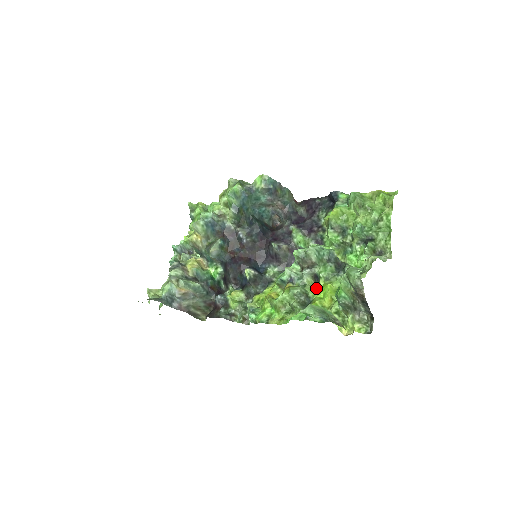
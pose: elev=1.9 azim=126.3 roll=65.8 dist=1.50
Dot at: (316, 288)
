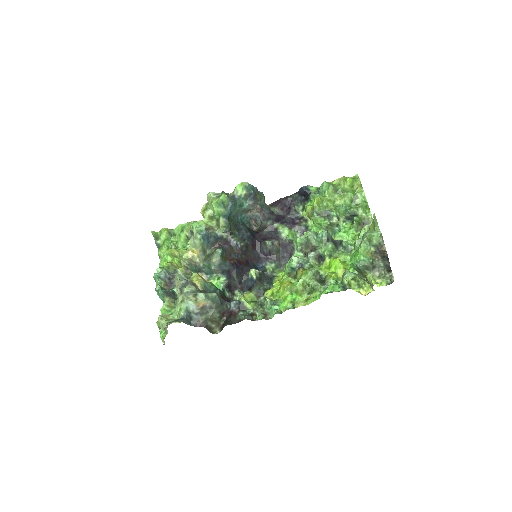
Dot at: (324, 266)
